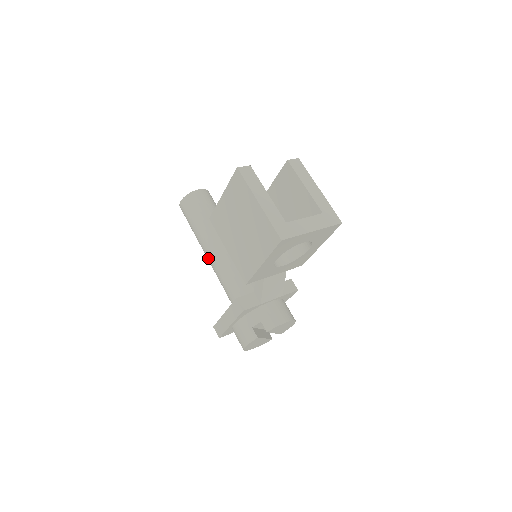
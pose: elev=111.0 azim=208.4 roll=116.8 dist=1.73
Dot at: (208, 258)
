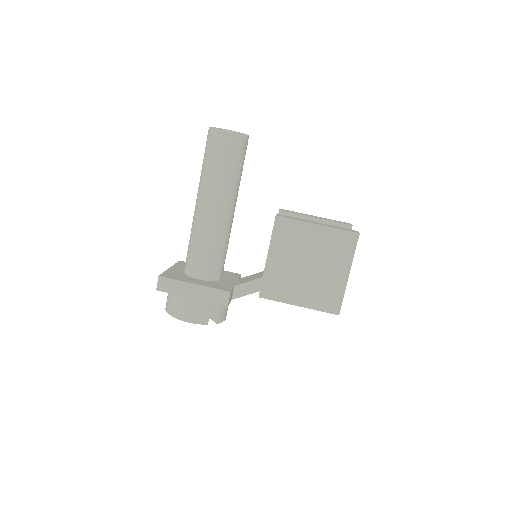
Dot at: (206, 211)
